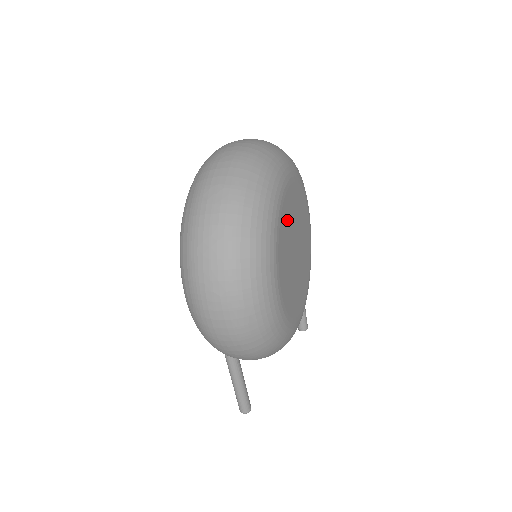
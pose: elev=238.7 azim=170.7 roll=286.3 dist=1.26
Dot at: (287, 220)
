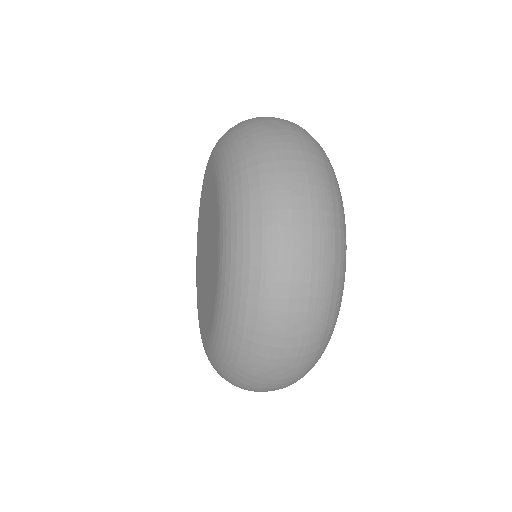
Dot at: occluded
